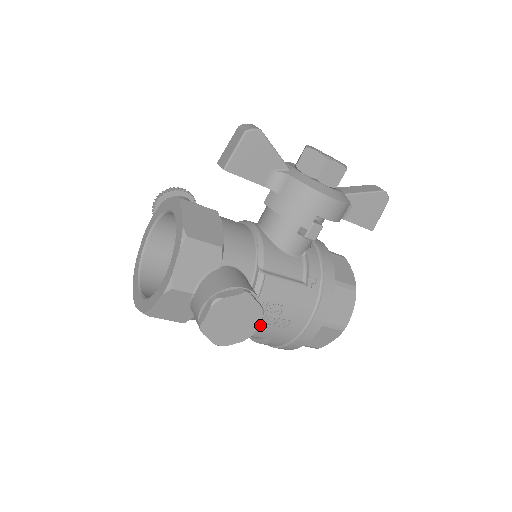
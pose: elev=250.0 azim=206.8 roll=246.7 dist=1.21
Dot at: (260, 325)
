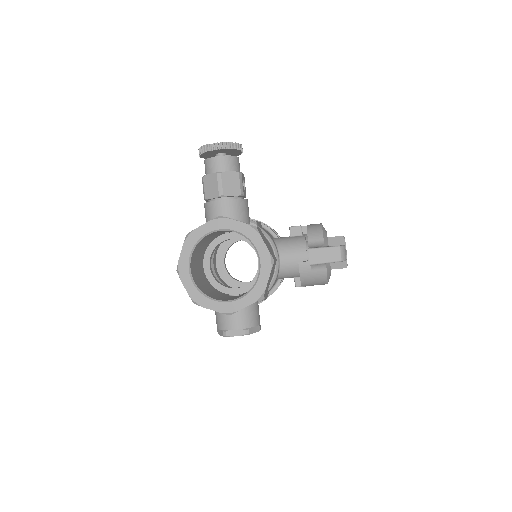
Dot at: occluded
